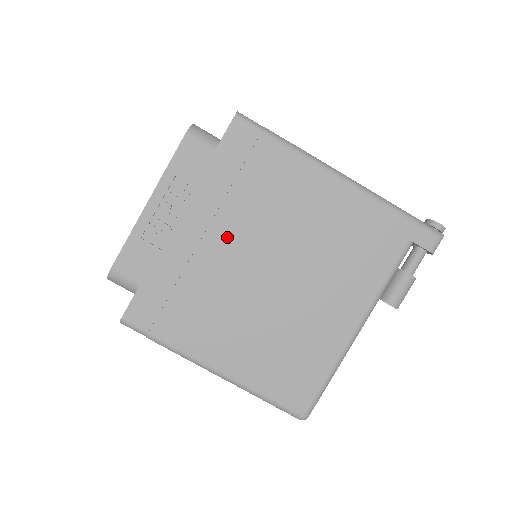
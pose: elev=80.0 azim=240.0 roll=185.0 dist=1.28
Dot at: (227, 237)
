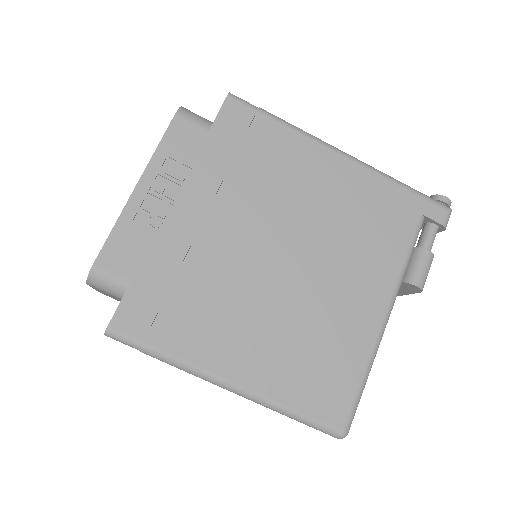
Dot at: (231, 220)
